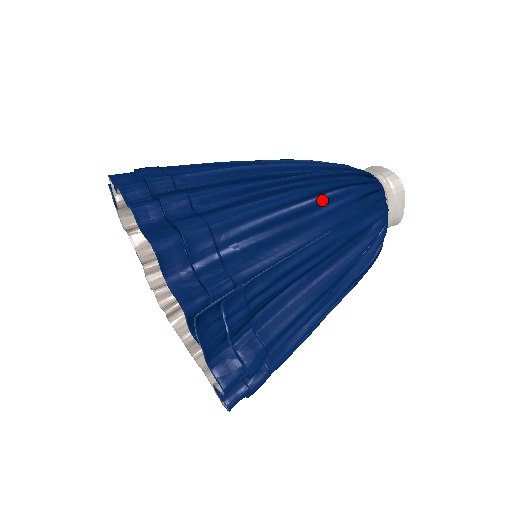
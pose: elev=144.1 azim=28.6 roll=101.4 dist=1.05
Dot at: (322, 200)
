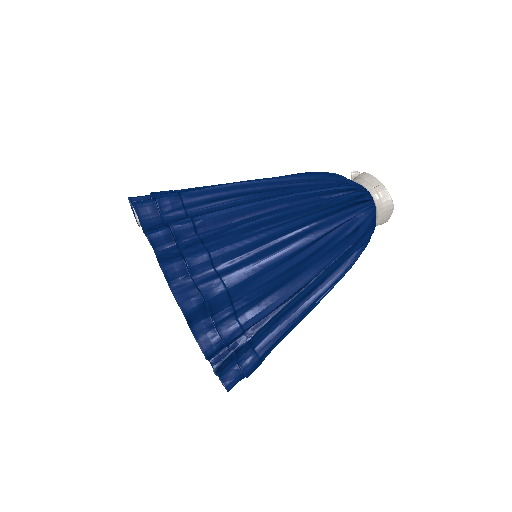
Dot at: (321, 245)
